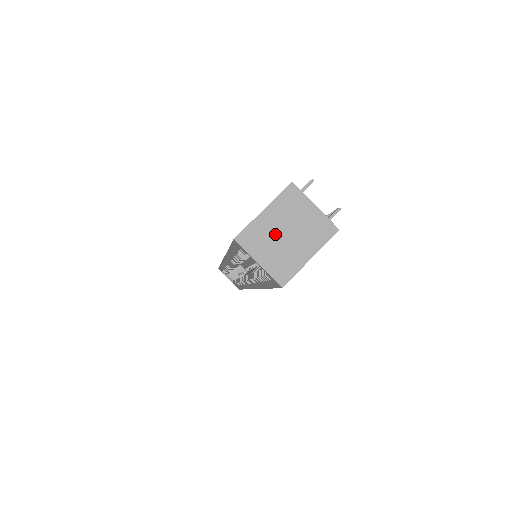
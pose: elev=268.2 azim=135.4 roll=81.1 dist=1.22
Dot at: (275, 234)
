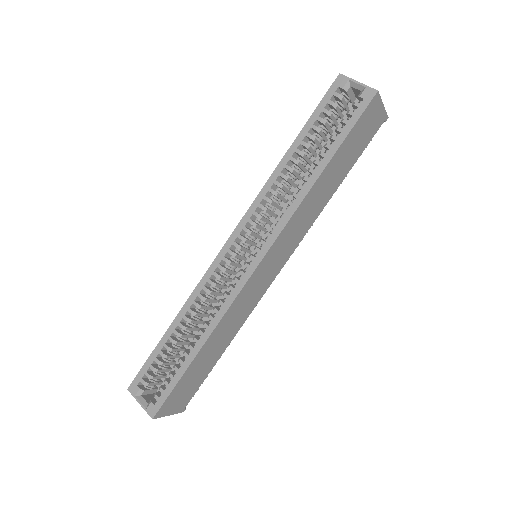
Dot at: occluded
